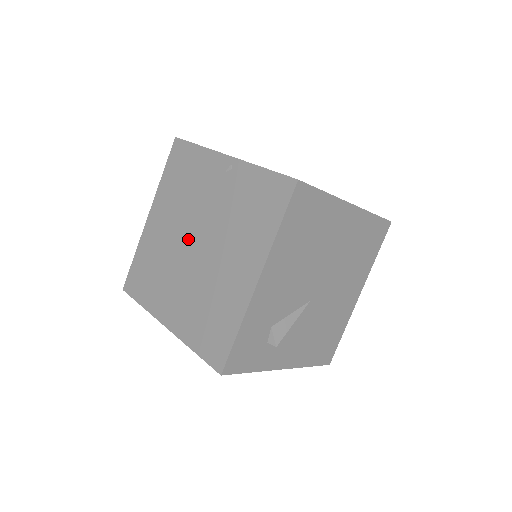
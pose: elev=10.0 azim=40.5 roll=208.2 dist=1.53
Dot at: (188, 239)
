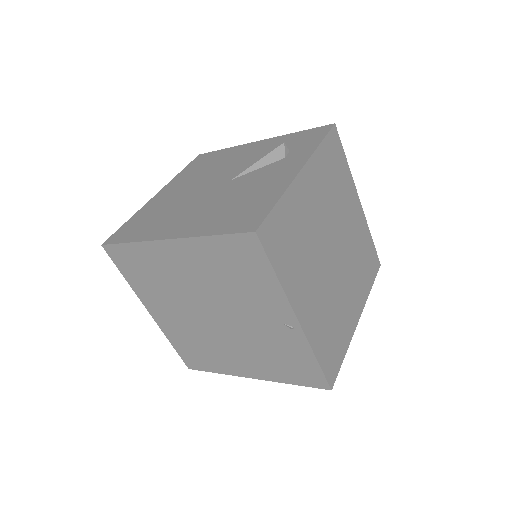
Dot at: (208, 307)
